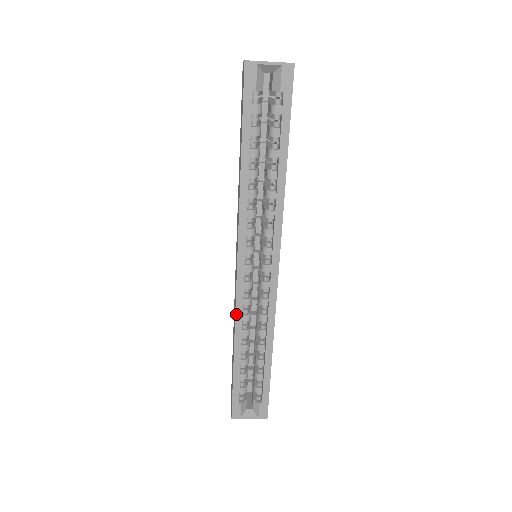
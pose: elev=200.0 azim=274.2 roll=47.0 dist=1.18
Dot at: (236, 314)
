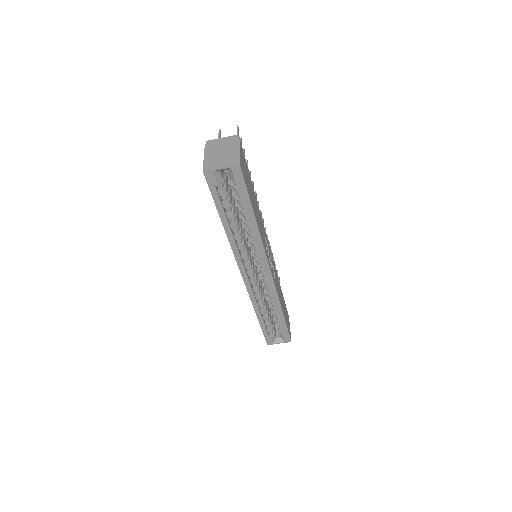
Dot at: (250, 298)
